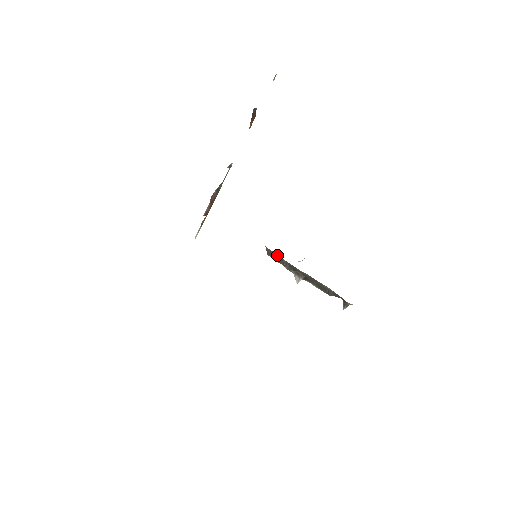
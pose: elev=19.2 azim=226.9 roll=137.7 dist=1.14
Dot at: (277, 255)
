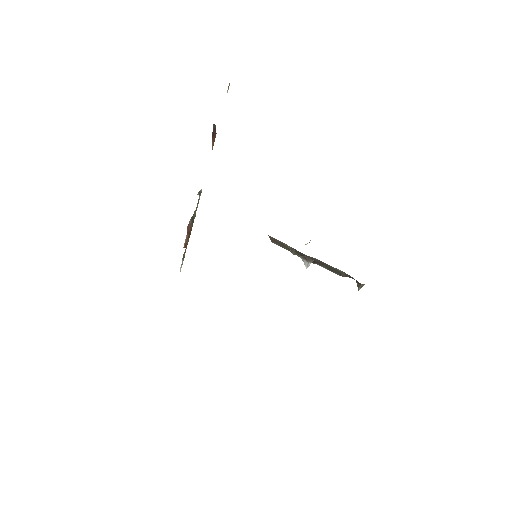
Dot at: (281, 242)
